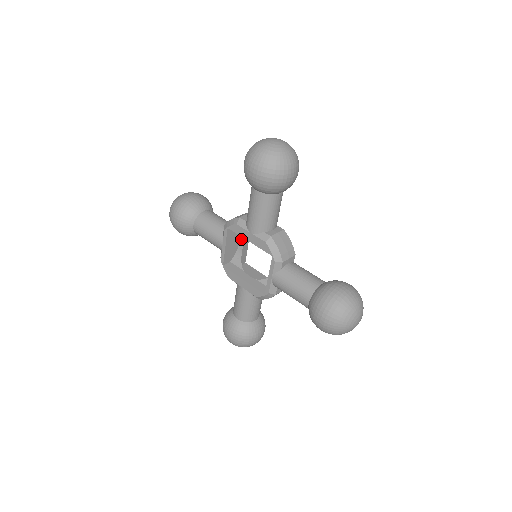
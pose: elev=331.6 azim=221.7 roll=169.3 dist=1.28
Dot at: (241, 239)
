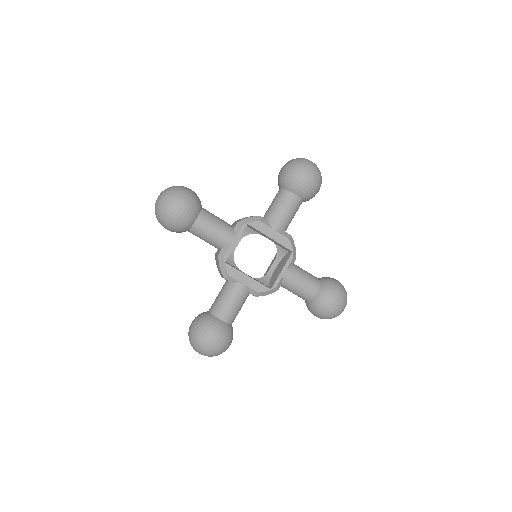
Dot at: occluded
